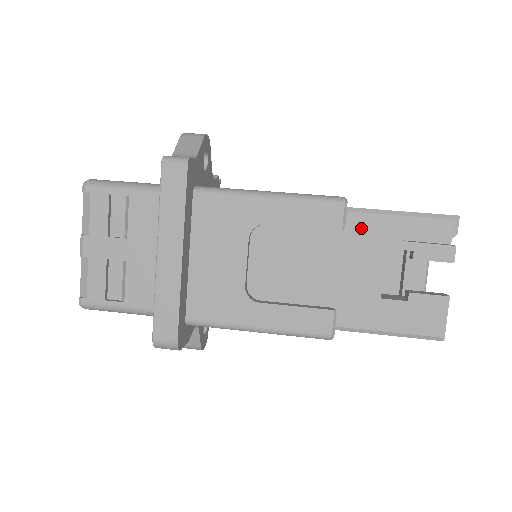
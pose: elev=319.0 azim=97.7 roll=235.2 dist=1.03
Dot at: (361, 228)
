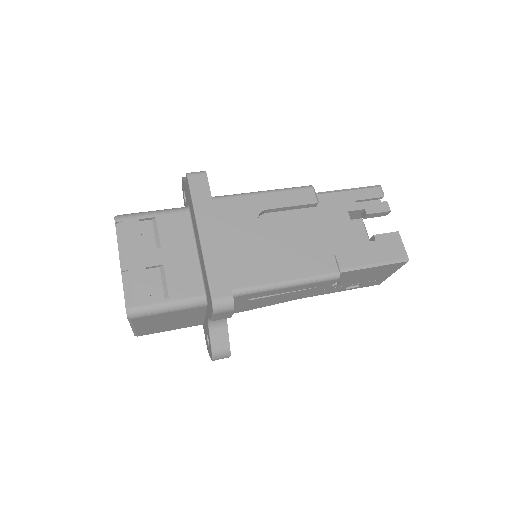
Dot at: (328, 203)
